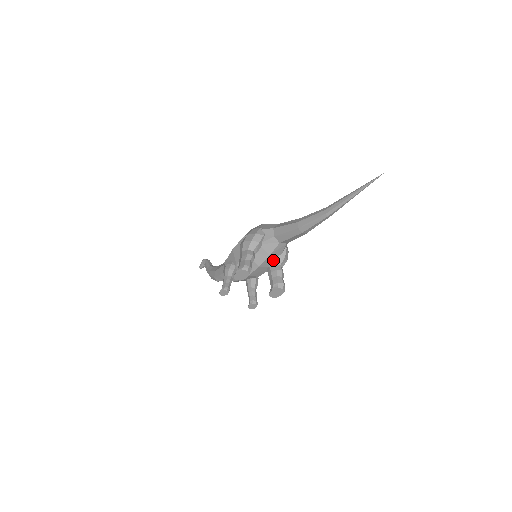
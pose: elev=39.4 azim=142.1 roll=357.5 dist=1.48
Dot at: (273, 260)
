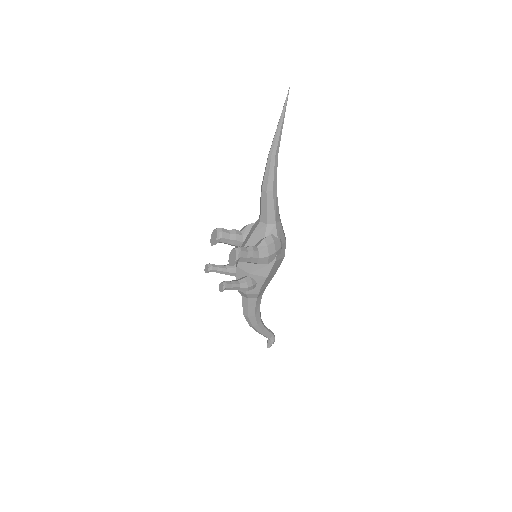
Dot at: occluded
